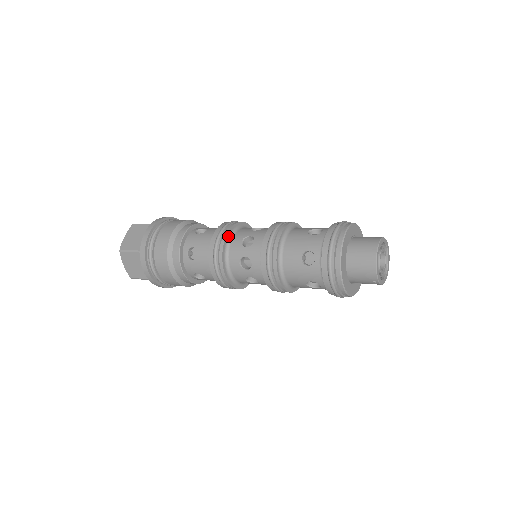
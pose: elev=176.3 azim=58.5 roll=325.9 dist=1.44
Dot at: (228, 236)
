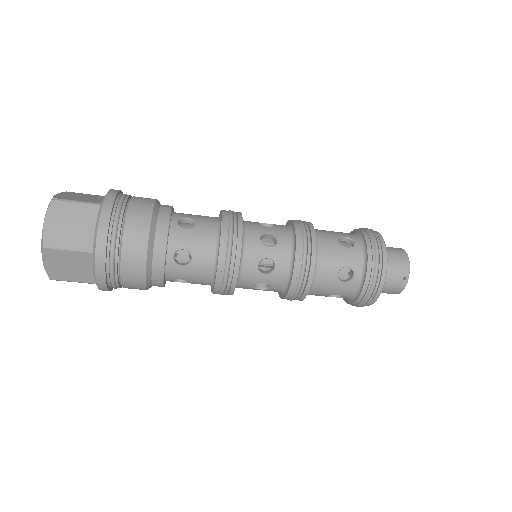
Dot at: occluded
